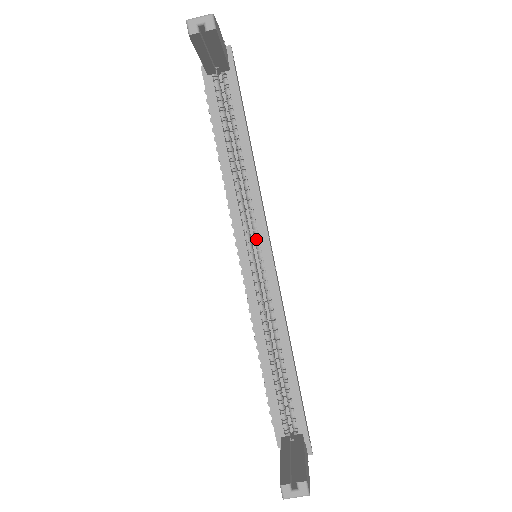
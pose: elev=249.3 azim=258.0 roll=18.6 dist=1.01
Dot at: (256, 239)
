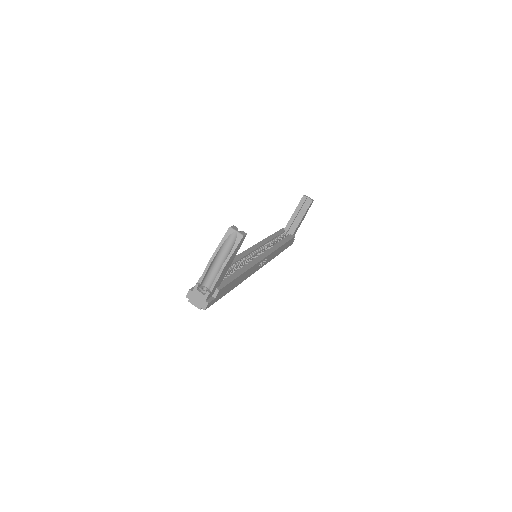
Dot at: (262, 253)
